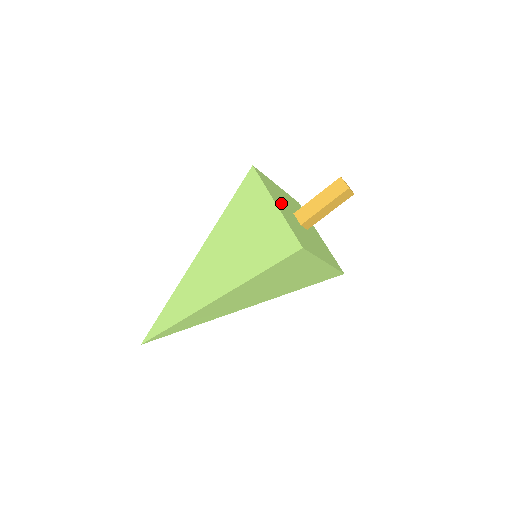
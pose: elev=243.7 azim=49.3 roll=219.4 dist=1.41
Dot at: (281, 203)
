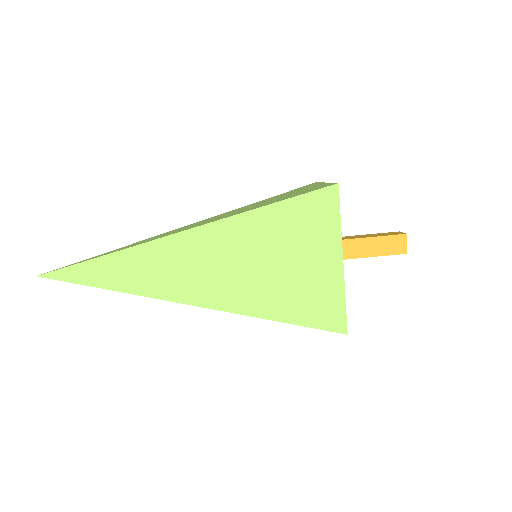
Dot at: occluded
